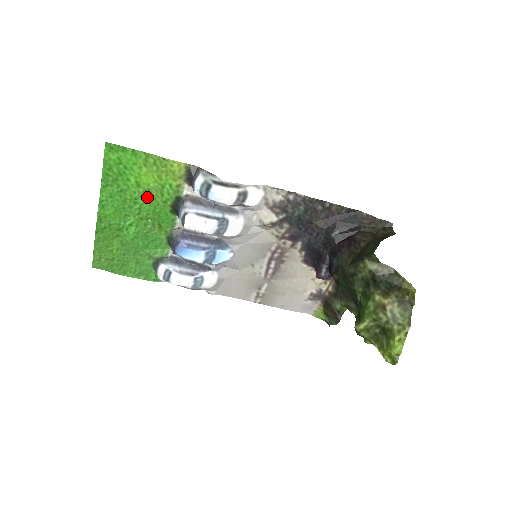
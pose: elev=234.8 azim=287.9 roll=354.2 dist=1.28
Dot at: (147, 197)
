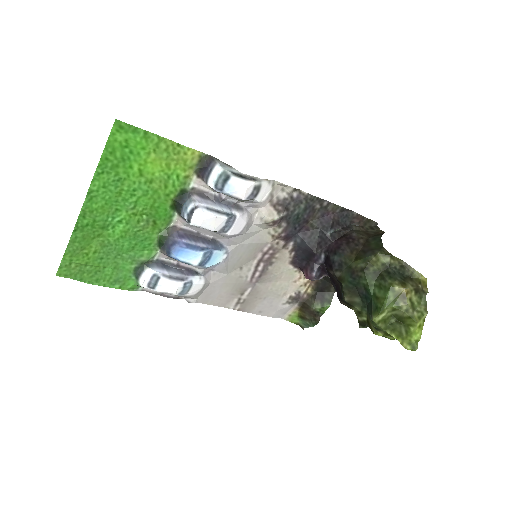
Dot at: (148, 189)
